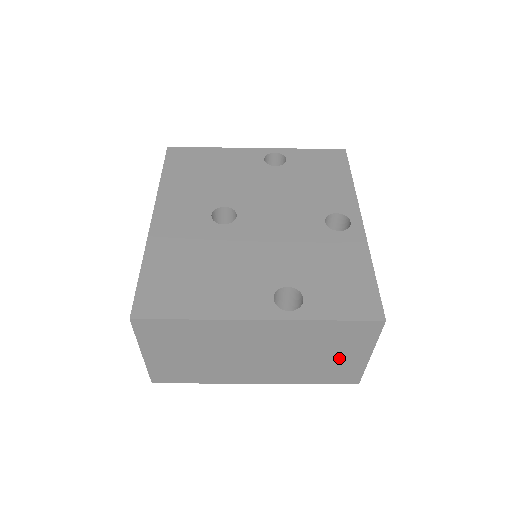
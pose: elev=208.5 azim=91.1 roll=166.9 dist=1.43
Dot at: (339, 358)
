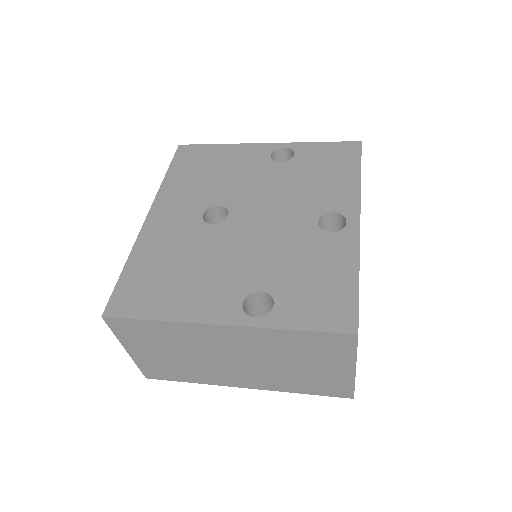
Dot at: (321, 370)
